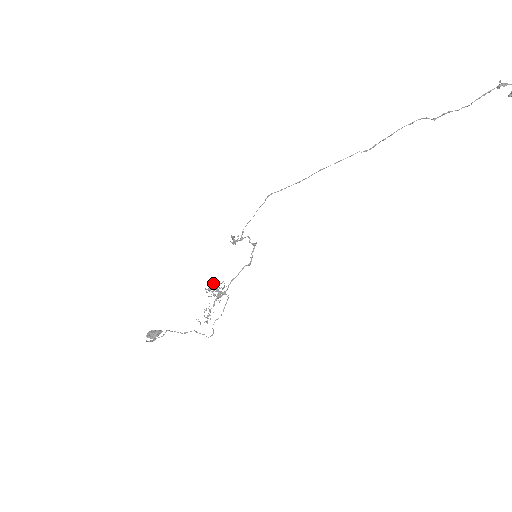
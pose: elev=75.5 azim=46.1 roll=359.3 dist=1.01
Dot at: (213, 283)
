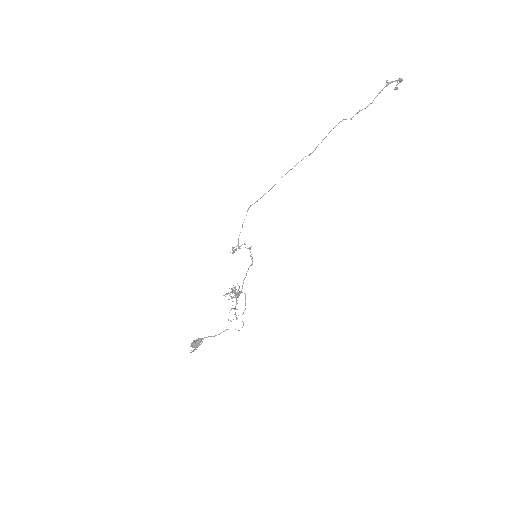
Dot at: occluded
